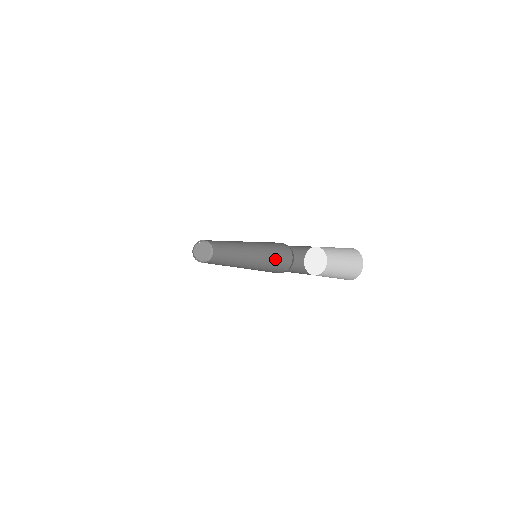
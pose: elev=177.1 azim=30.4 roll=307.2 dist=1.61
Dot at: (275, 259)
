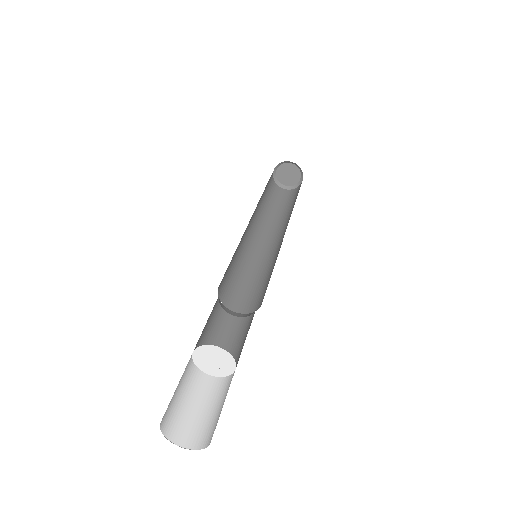
Dot at: (270, 277)
